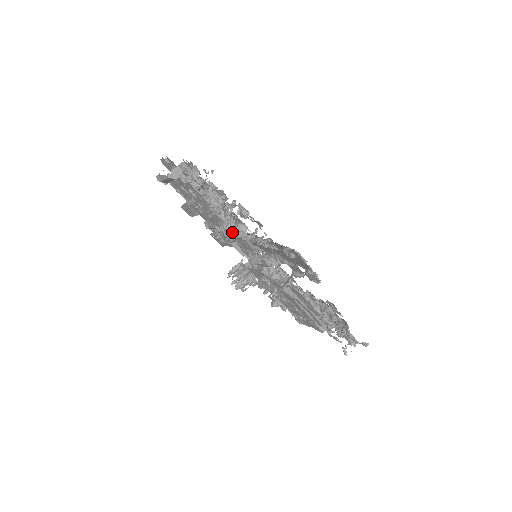
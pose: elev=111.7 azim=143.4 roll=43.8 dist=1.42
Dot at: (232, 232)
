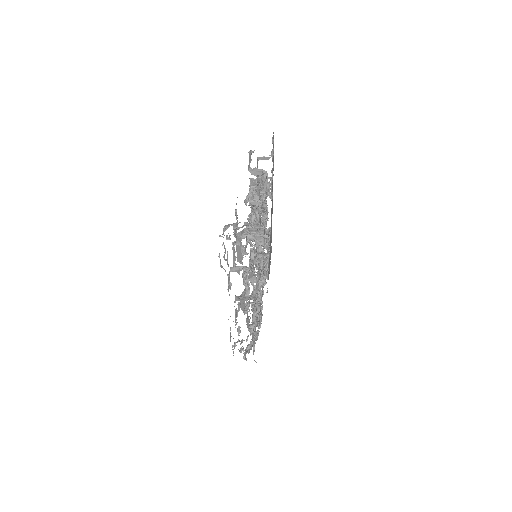
Dot at: (242, 247)
